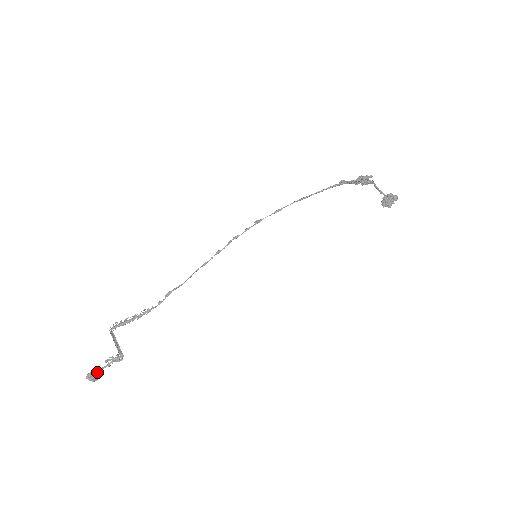
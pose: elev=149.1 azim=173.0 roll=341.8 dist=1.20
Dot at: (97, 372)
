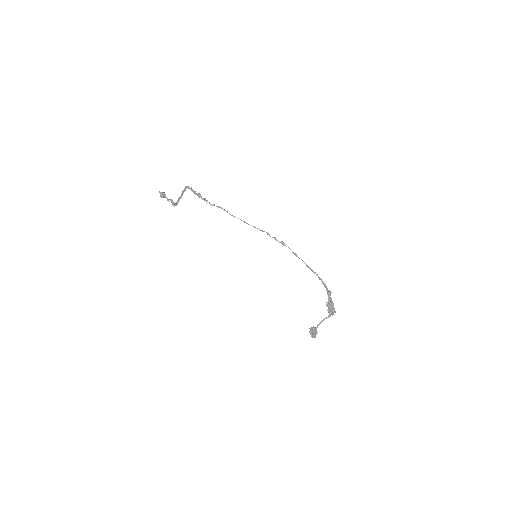
Dot at: (164, 196)
